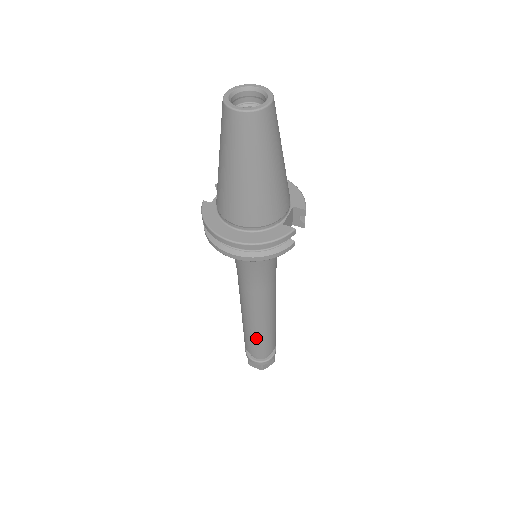
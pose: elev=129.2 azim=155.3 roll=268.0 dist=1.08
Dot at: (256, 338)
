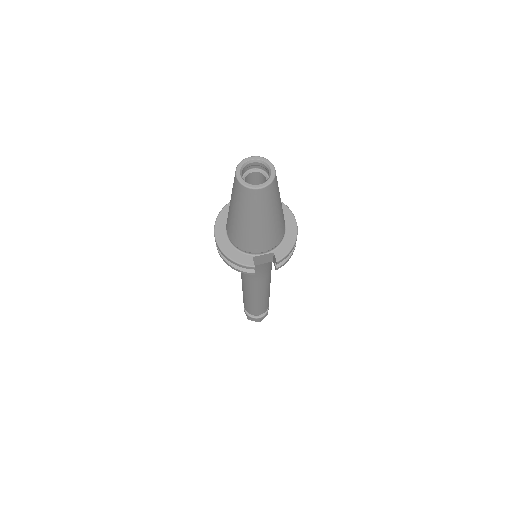
Dot at: (244, 299)
